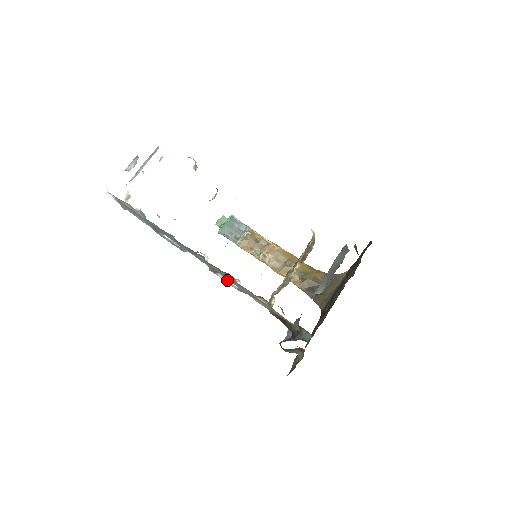
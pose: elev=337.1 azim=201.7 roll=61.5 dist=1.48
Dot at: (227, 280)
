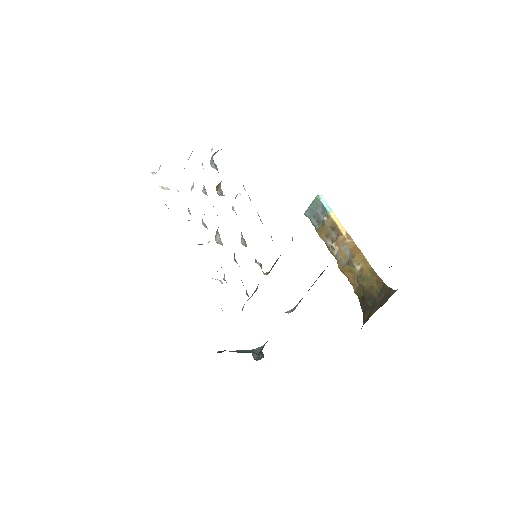
Dot at: occluded
